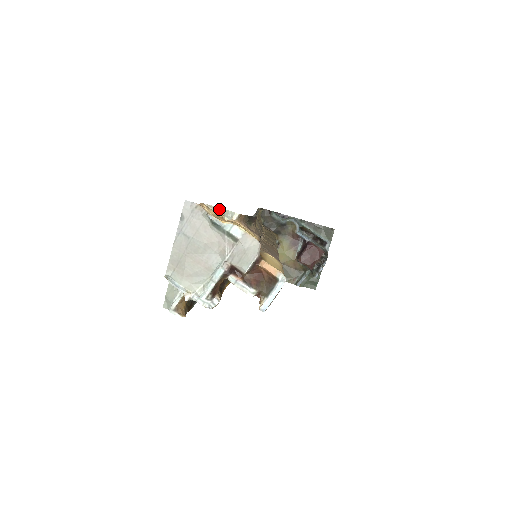
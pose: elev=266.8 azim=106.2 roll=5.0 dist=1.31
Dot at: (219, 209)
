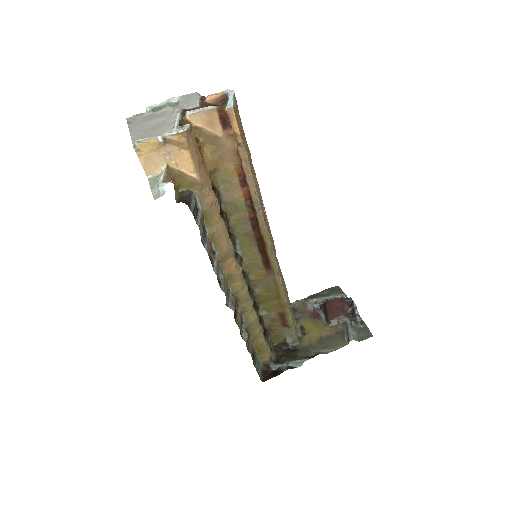
Dot at: occluded
